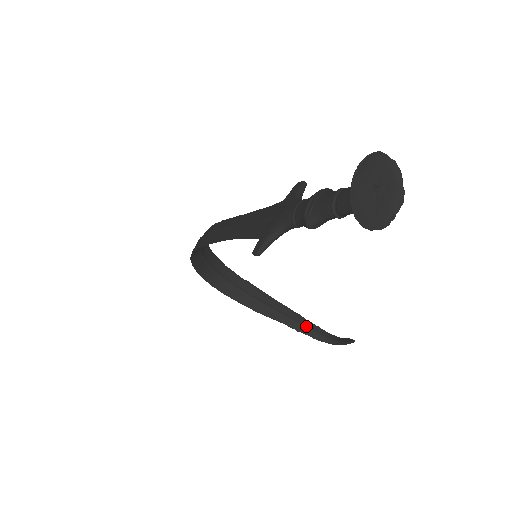
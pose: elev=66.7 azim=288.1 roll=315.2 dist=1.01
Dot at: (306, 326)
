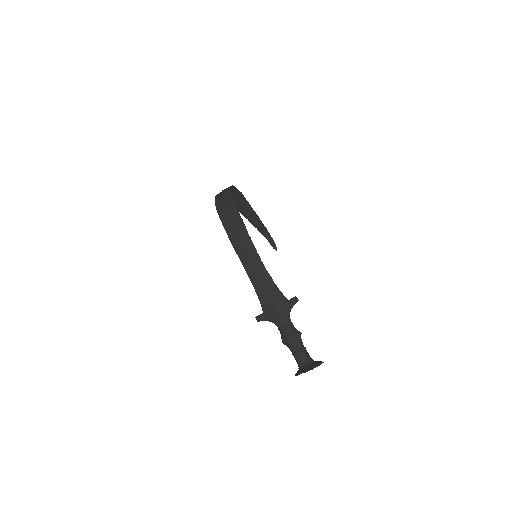
Dot at: (258, 224)
